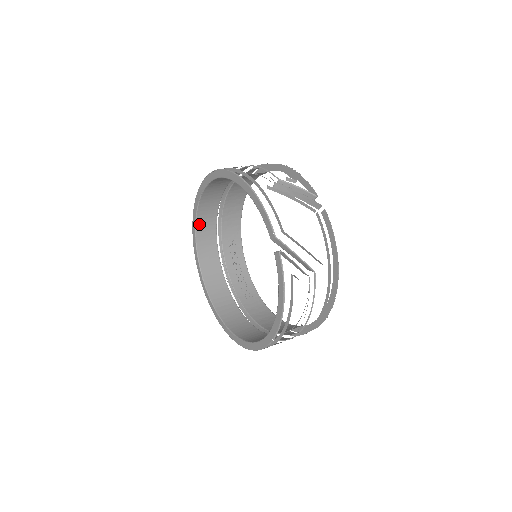
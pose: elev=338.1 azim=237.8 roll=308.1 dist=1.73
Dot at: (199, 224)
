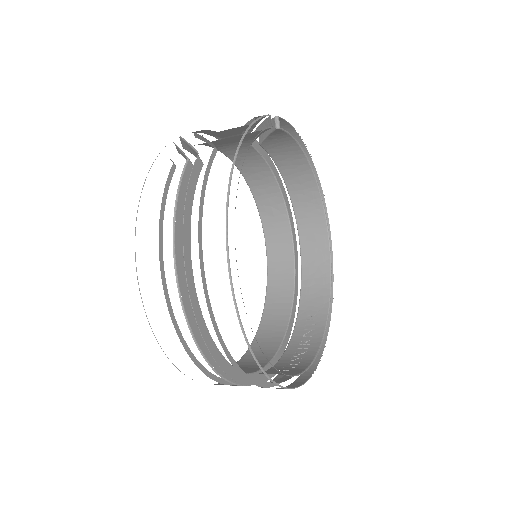
Dot at: (271, 286)
